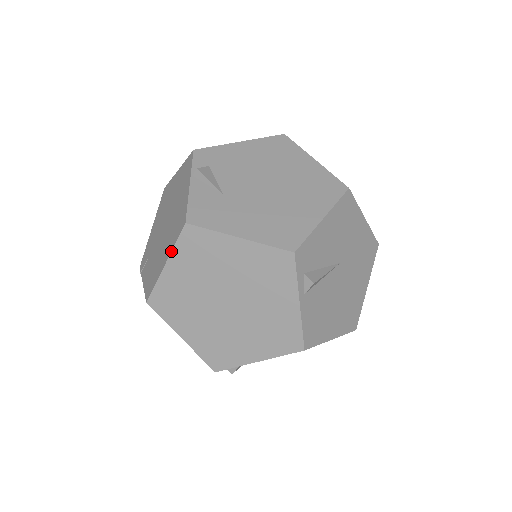
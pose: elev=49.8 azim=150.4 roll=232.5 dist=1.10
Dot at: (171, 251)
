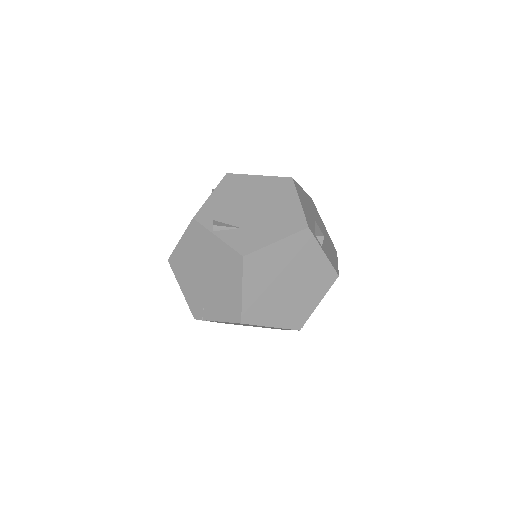
Dot at: (242, 280)
